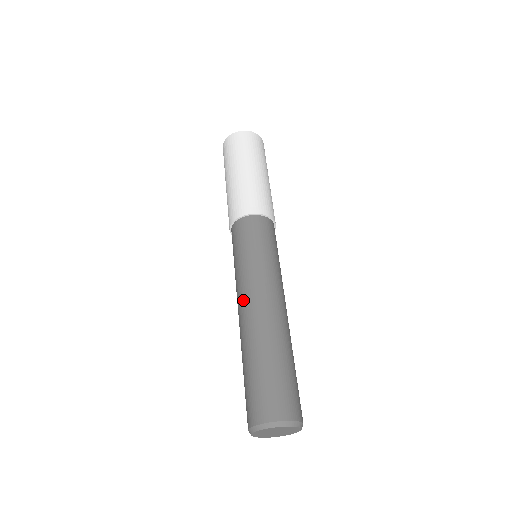
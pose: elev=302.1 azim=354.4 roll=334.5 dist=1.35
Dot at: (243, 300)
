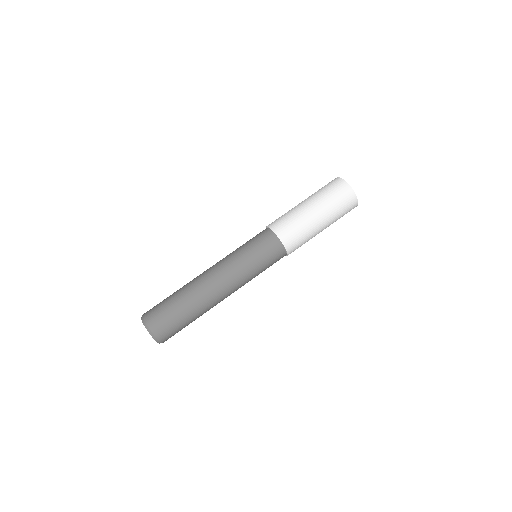
Dot at: (213, 266)
